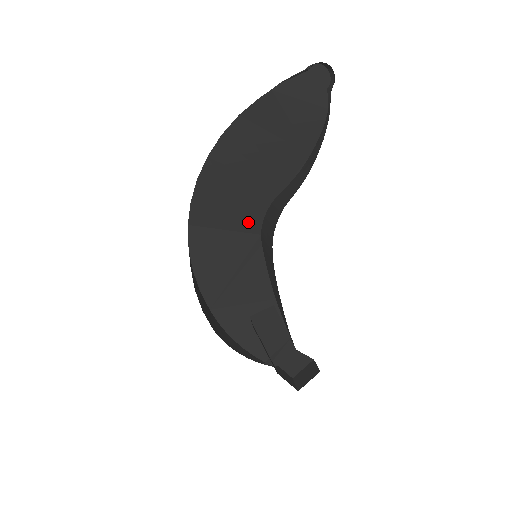
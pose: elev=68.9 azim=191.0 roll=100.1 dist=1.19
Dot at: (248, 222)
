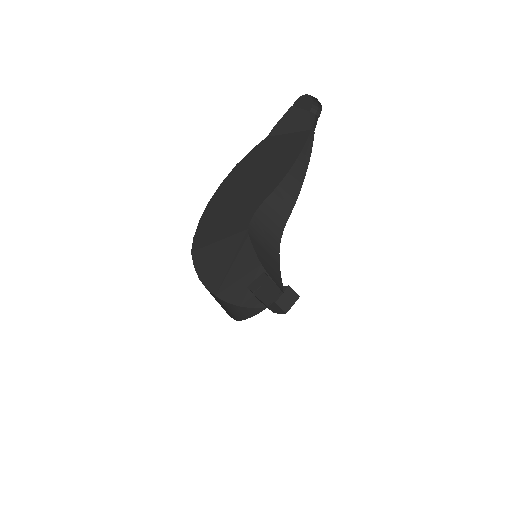
Dot at: (238, 227)
